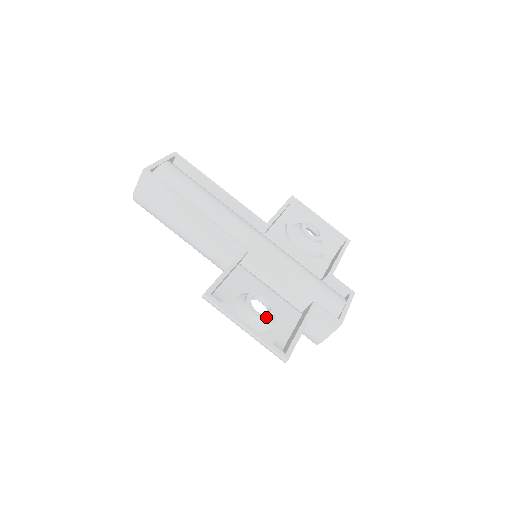
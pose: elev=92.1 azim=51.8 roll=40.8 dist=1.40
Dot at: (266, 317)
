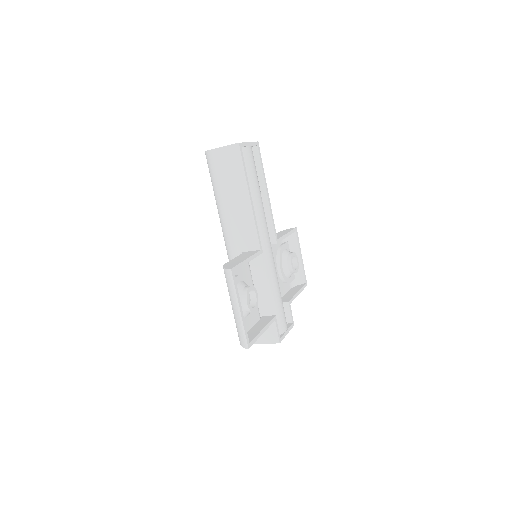
Dot at: (251, 310)
